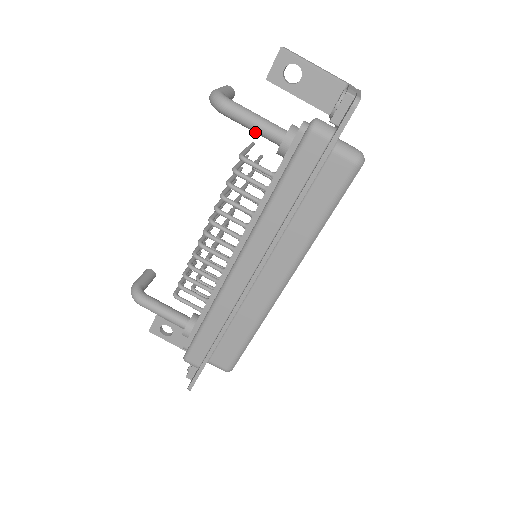
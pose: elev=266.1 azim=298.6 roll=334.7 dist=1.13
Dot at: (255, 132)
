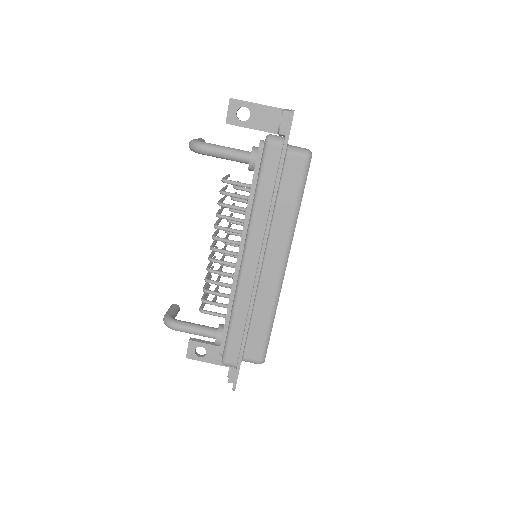
Dot at: (229, 159)
